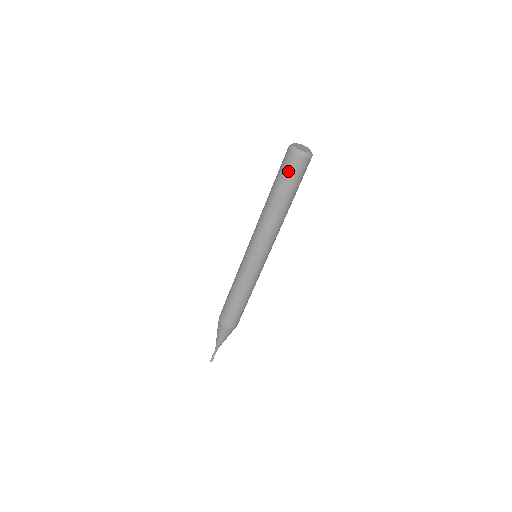
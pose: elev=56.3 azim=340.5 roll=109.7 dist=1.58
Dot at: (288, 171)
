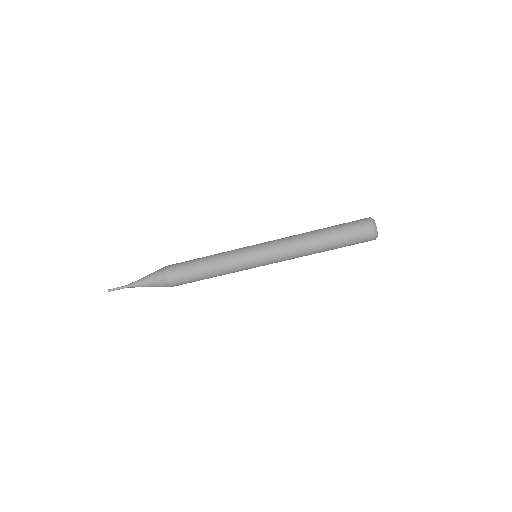
Dot at: (353, 224)
